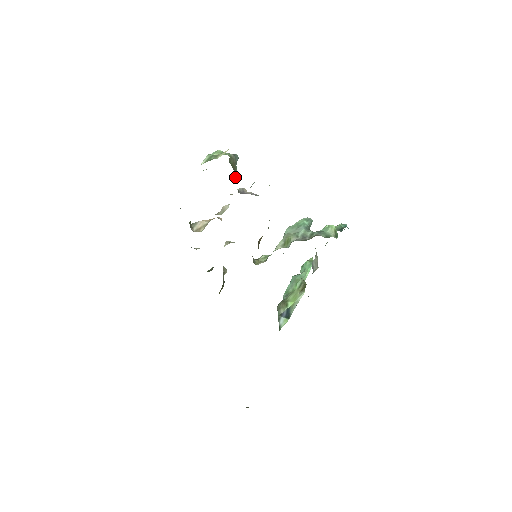
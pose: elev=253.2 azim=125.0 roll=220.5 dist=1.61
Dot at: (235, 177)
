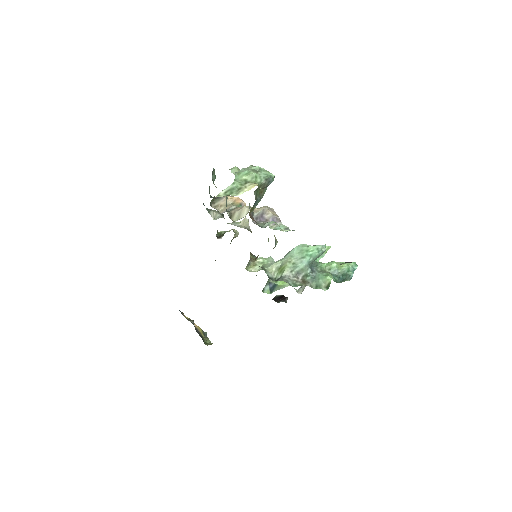
Dot at: (256, 205)
